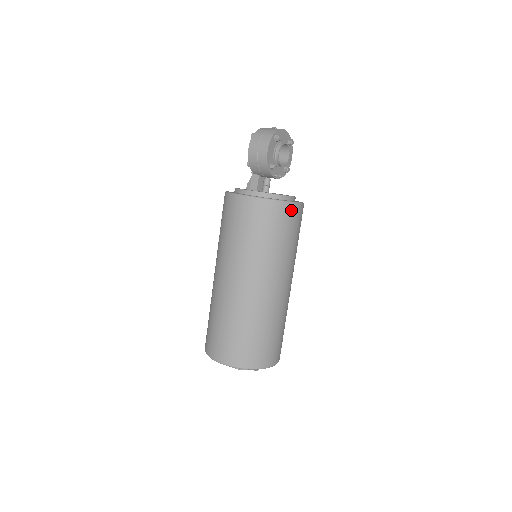
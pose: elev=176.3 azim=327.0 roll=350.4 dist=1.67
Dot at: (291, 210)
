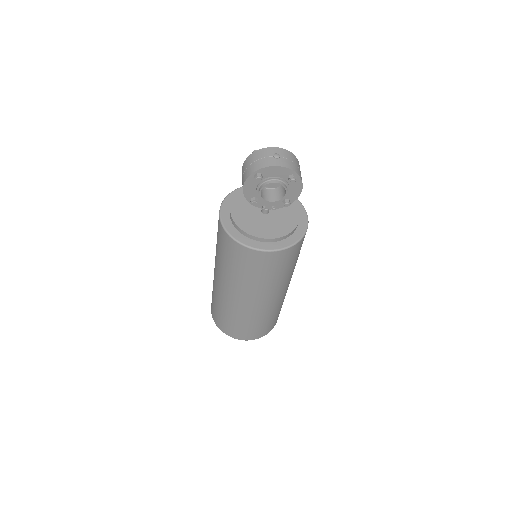
Dot at: (253, 254)
